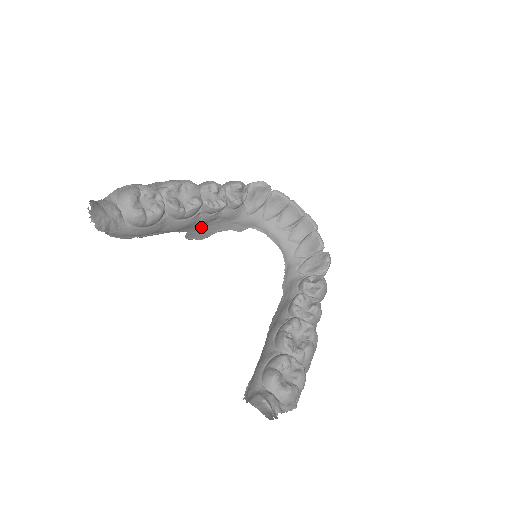
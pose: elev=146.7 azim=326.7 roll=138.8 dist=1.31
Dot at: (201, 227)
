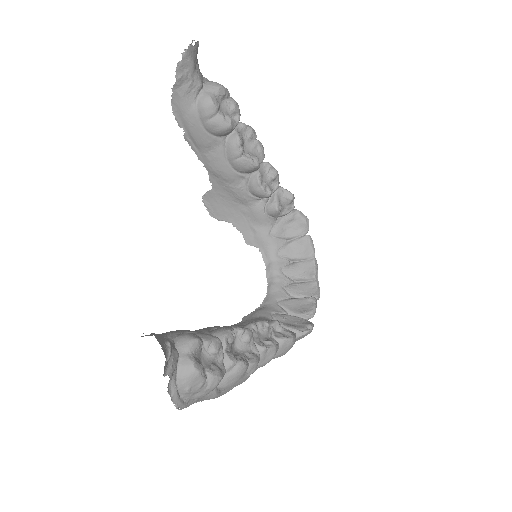
Dot at: (226, 199)
